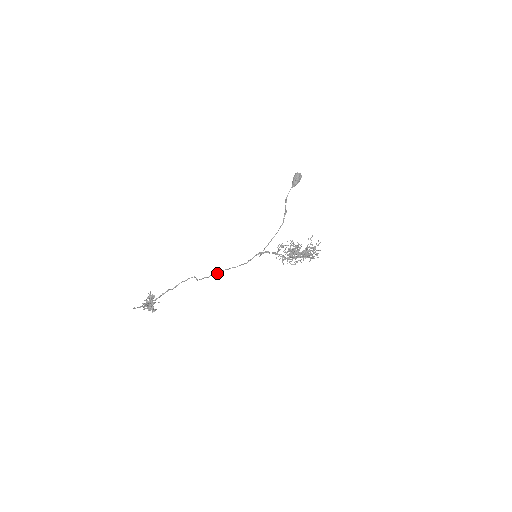
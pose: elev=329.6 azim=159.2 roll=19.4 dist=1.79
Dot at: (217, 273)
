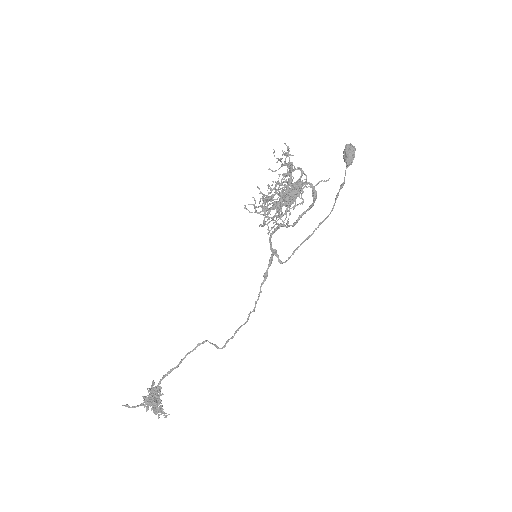
Dot at: (241, 325)
